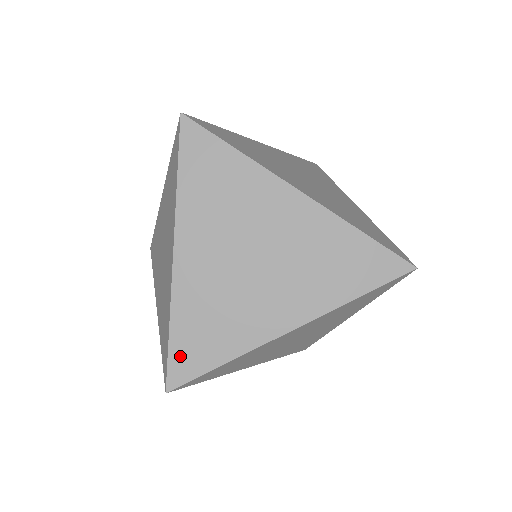
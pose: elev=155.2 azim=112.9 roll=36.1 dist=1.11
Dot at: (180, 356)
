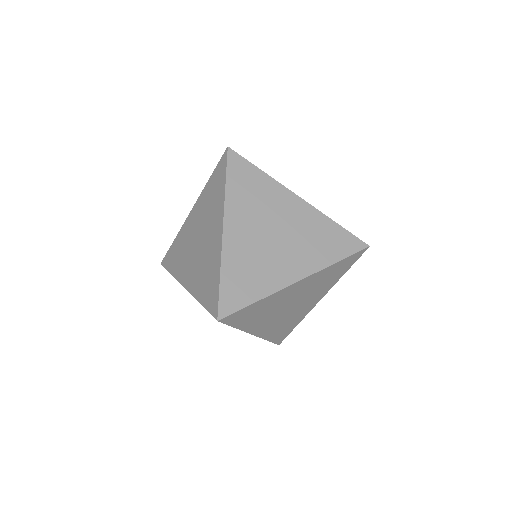
Dot at: (227, 295)
